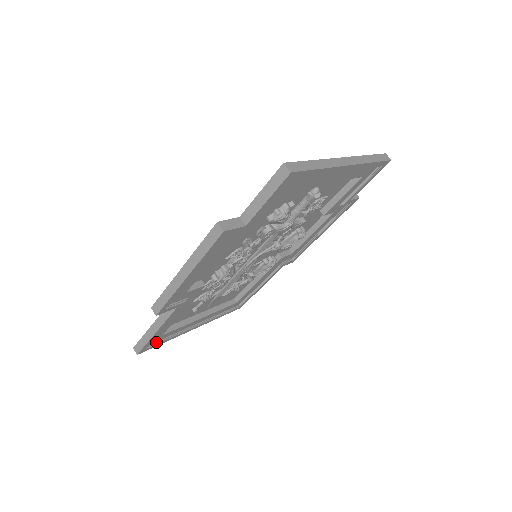
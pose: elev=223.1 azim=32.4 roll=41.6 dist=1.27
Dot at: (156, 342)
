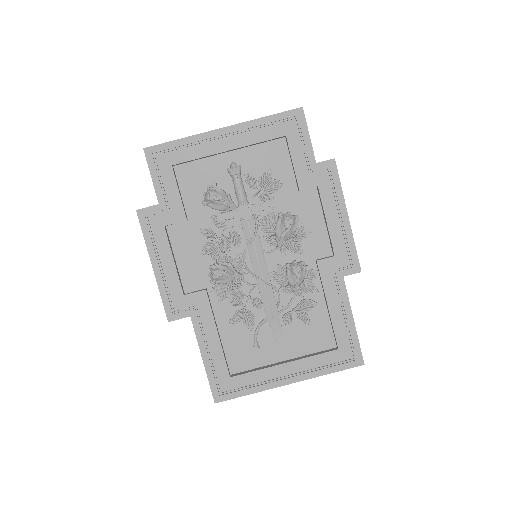
Dot at: (232, 390)
